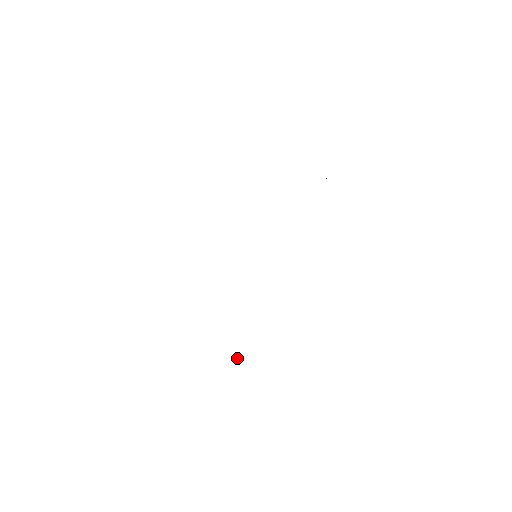
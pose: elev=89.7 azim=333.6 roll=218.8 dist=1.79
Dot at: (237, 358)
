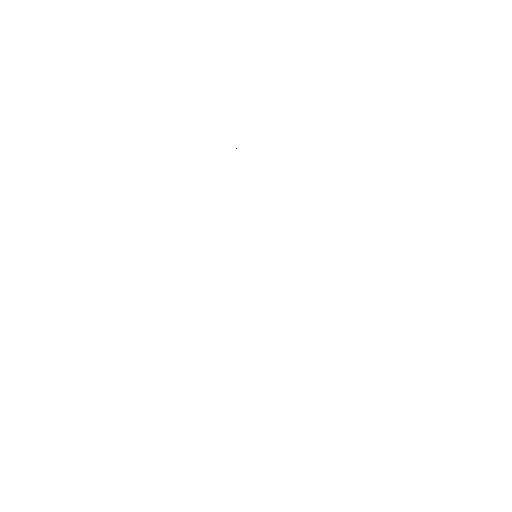
Dot at: occluded
